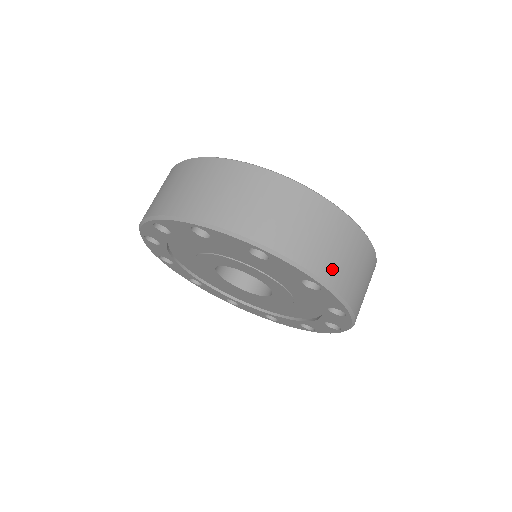
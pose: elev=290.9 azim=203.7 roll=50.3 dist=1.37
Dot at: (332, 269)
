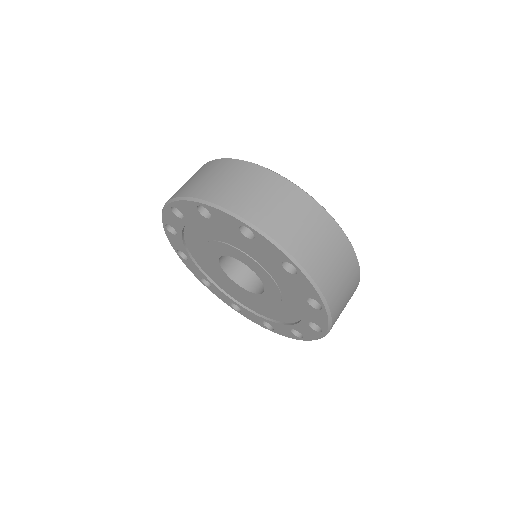
Dot at: occluded
